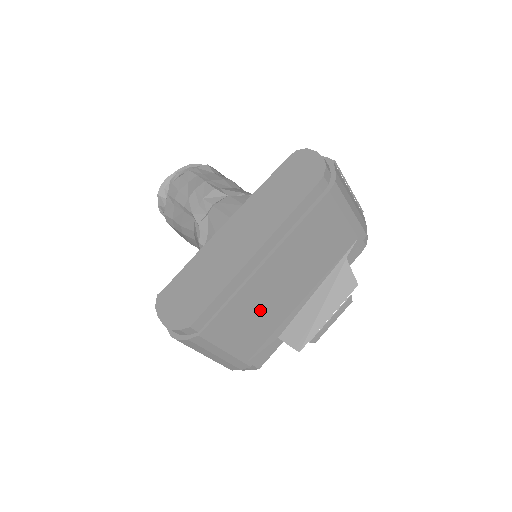
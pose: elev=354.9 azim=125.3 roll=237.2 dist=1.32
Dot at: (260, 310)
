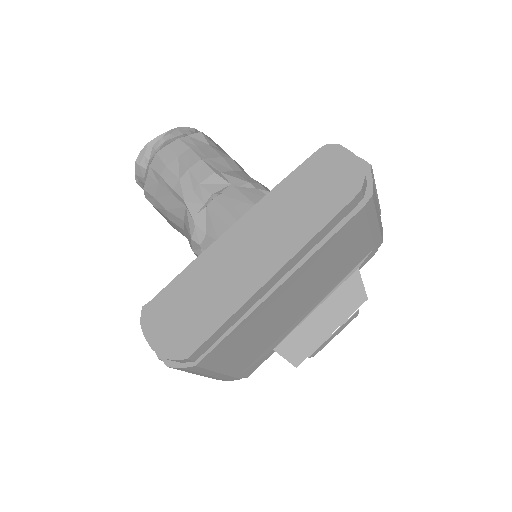
Dot at: (263, 329)
